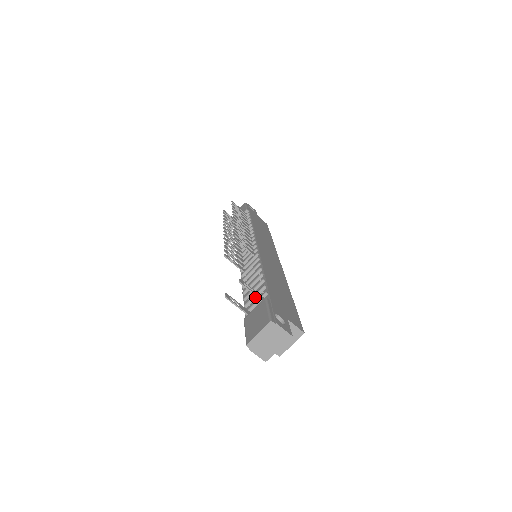
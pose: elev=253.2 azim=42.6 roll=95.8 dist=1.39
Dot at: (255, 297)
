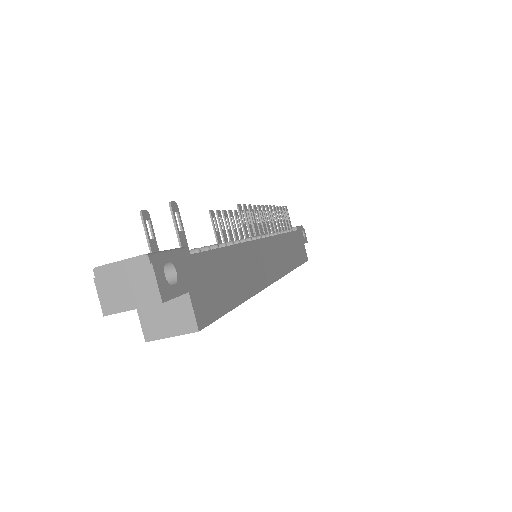
Dot at: occluded
